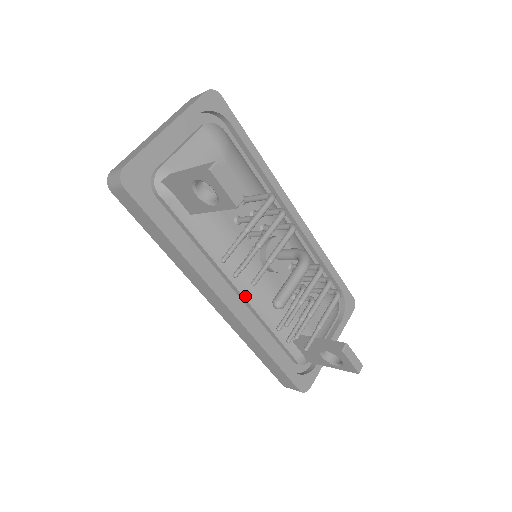
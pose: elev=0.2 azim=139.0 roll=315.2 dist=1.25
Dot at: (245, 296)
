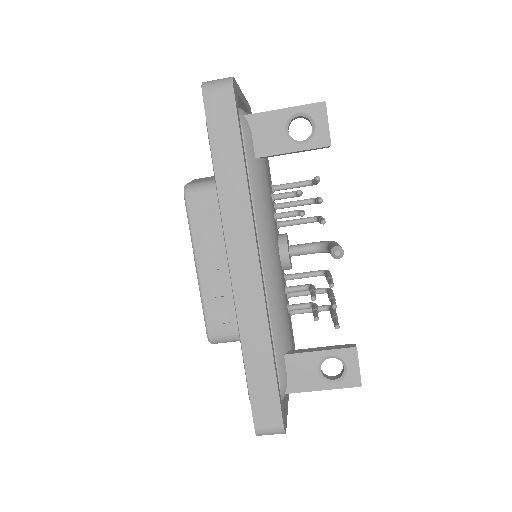
Dot at: (265, 272)
